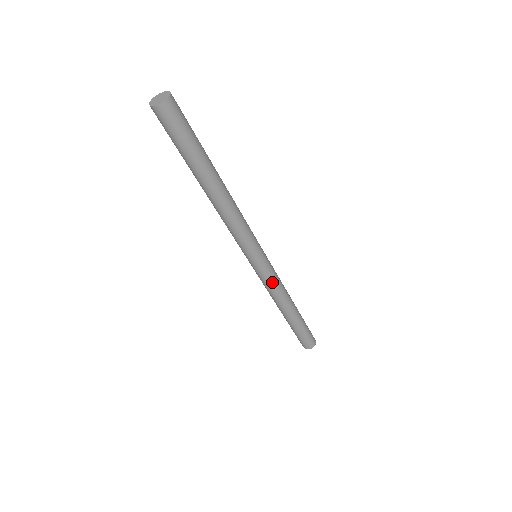
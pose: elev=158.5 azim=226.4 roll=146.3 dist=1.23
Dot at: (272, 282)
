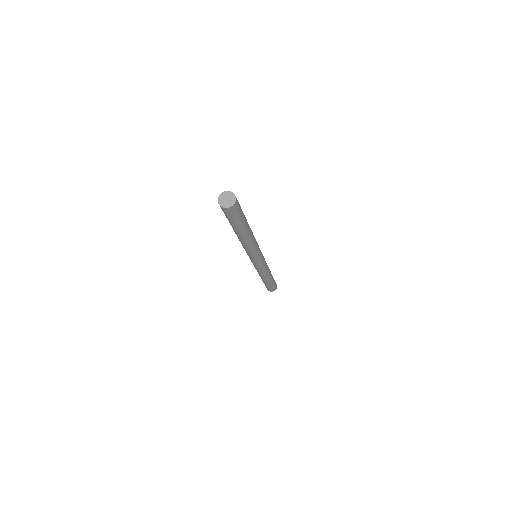
Dot at: (260, 269)
